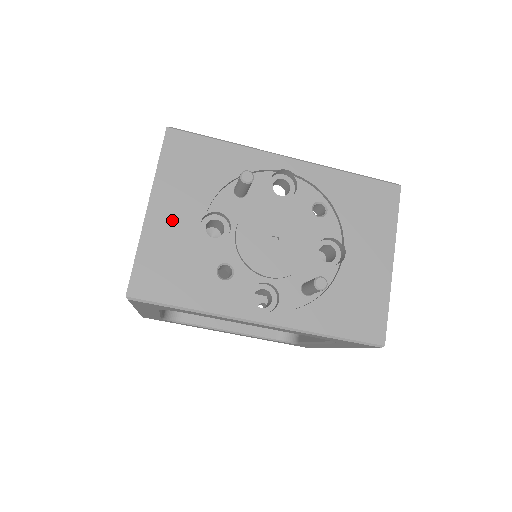
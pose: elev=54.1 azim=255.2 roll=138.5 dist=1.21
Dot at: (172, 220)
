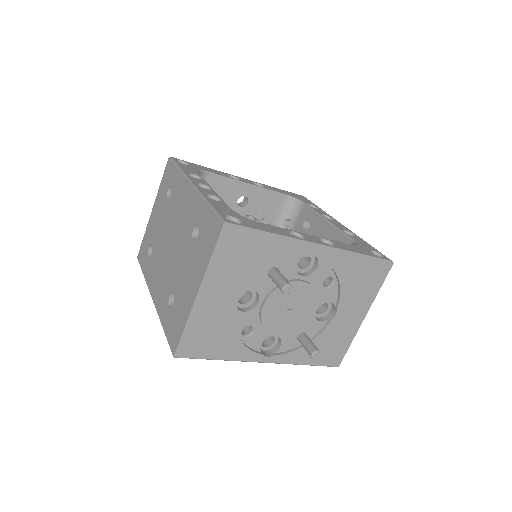
Dot at: (216, 302)
